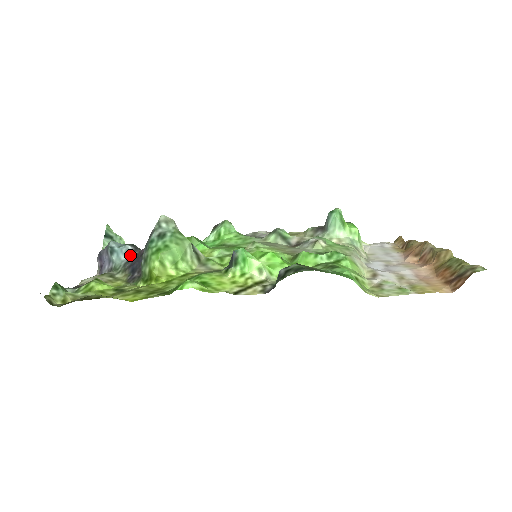
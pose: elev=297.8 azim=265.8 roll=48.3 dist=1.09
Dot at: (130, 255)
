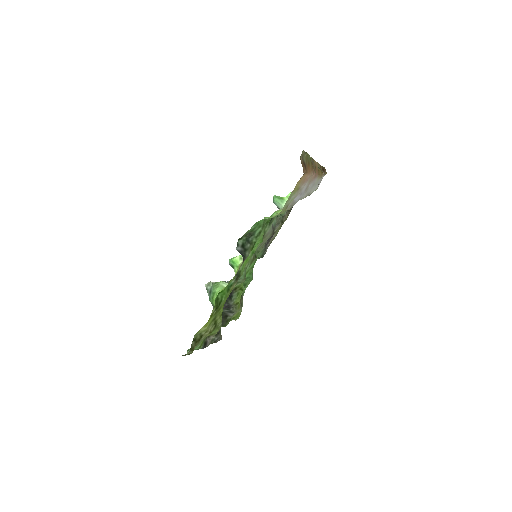
Dot at: occluded
